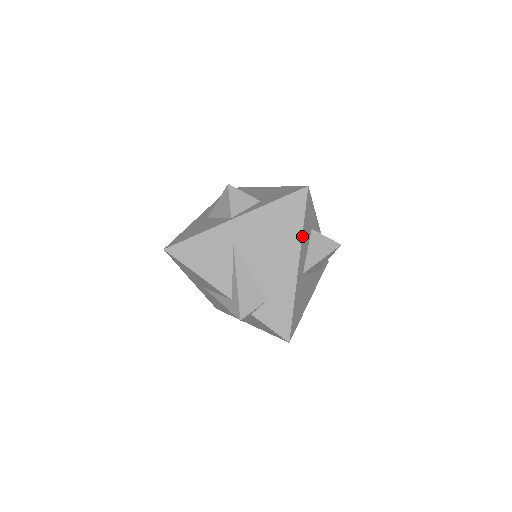
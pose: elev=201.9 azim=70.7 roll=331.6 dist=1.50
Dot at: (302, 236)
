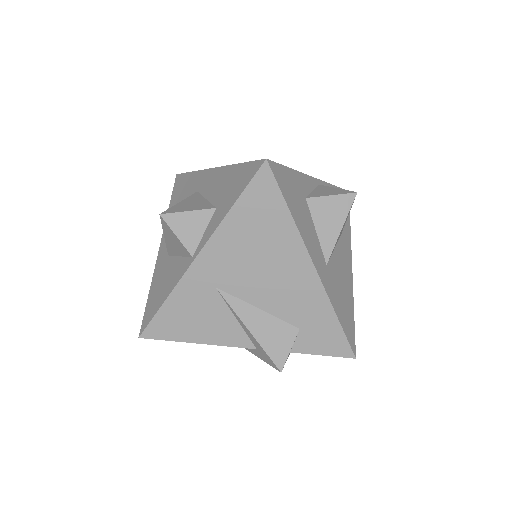
Dot at: (298, 229)
